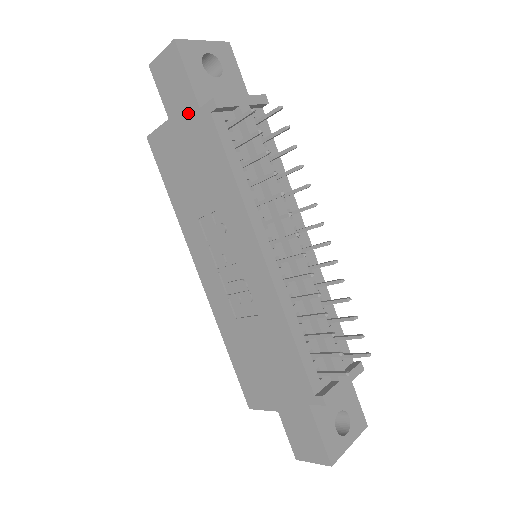
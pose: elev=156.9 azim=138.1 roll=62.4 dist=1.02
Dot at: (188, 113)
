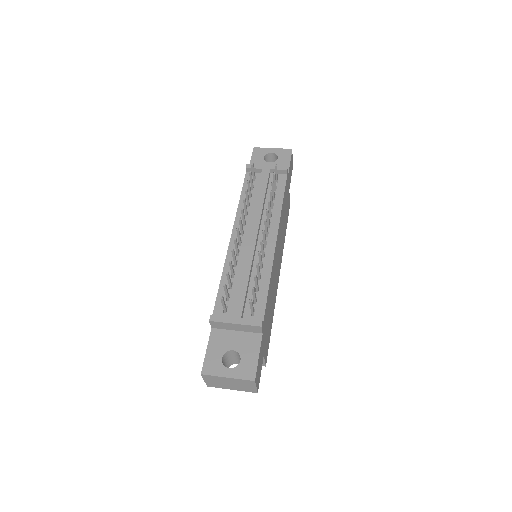
Dot at: occluded
